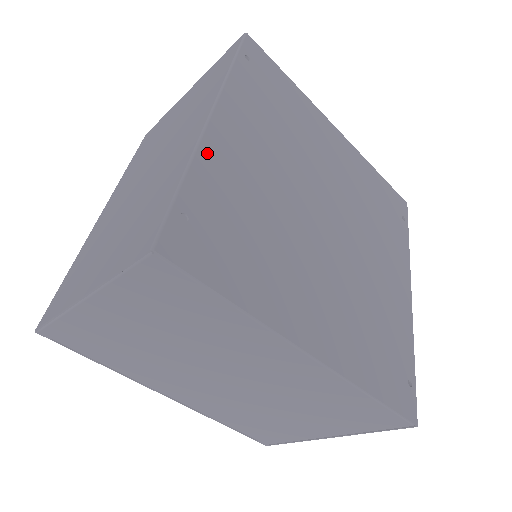
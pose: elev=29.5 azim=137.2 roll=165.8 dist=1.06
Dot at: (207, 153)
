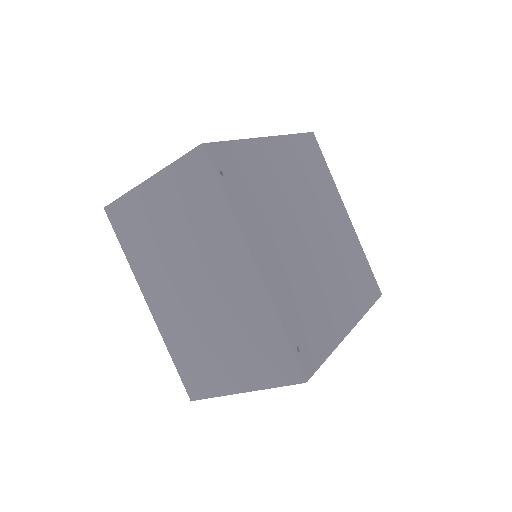
Dot at: (274, 296)
